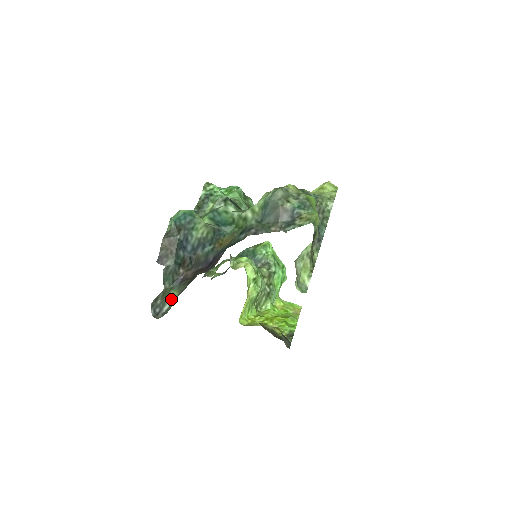
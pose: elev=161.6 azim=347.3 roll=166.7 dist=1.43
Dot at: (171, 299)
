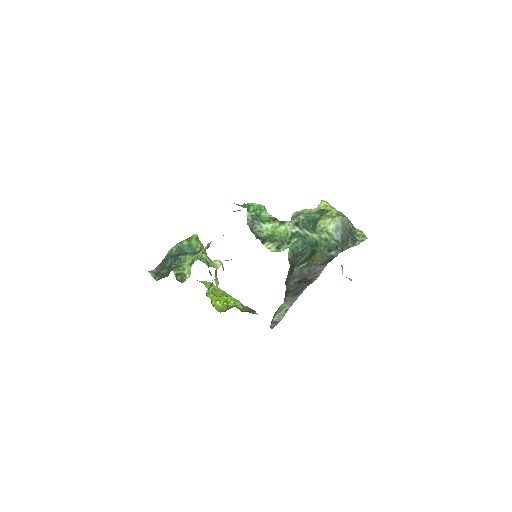
Dot at: (280, 310)
